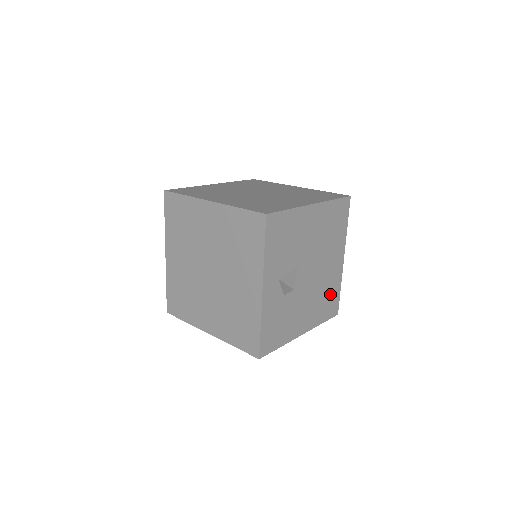
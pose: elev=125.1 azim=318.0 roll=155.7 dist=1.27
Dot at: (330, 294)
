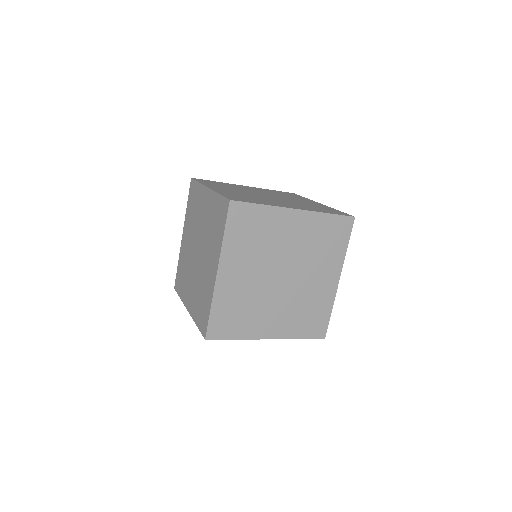
Dot at: occluded
